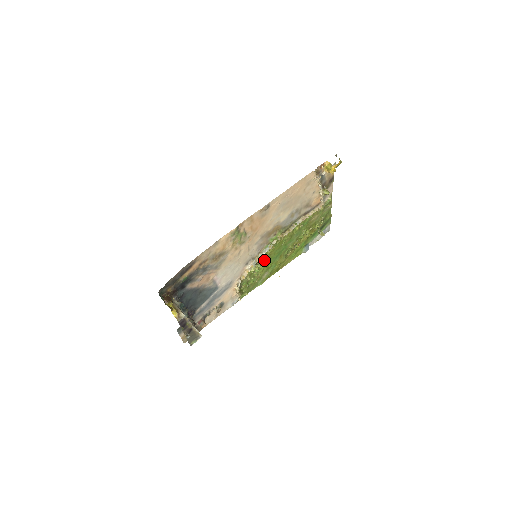
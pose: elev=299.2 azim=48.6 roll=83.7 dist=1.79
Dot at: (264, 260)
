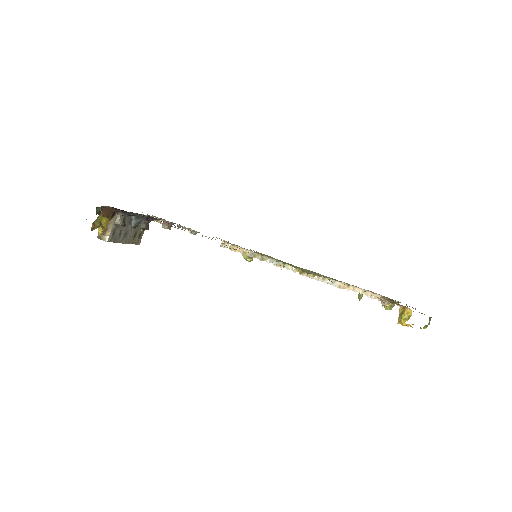
Dot at: occluded
